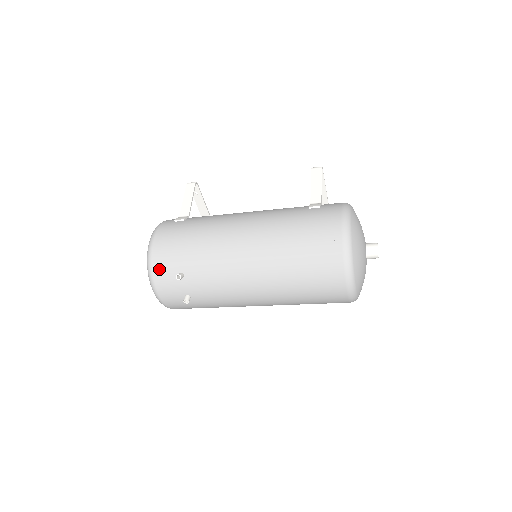
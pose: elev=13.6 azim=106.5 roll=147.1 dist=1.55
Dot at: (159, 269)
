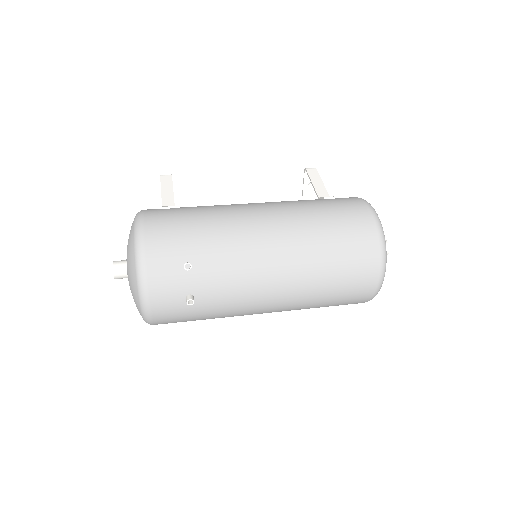
Dot at: (156, 259)
